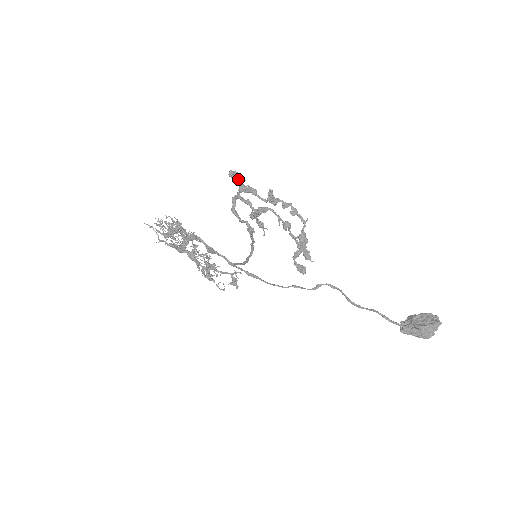
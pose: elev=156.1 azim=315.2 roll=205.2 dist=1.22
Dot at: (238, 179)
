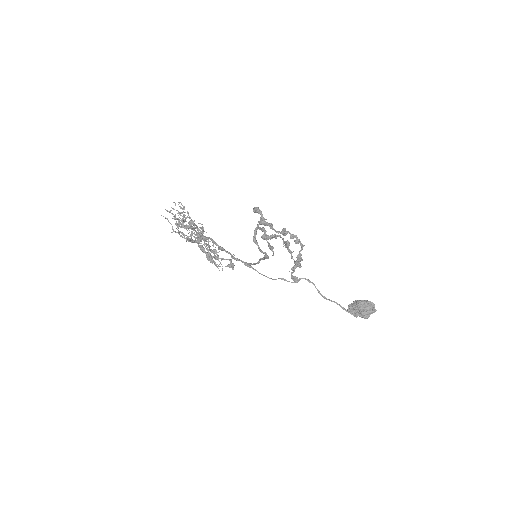
Dot at: occluded
